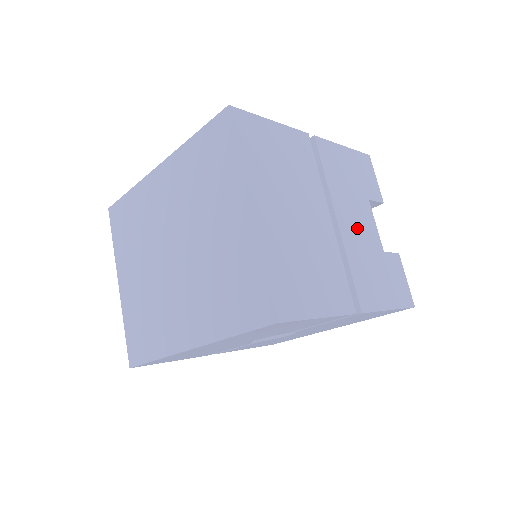
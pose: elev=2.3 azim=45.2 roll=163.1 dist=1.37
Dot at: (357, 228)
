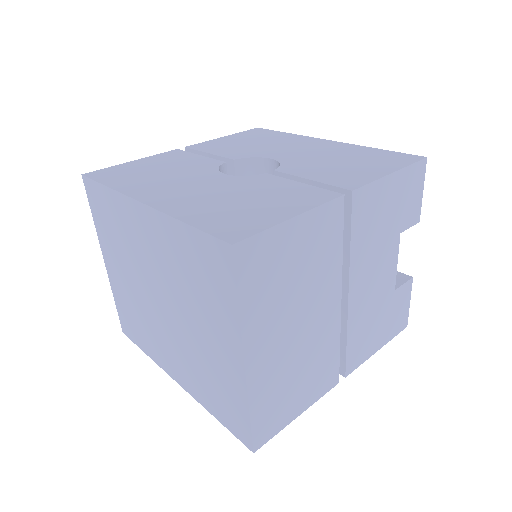
Dot at: (371, 286)
